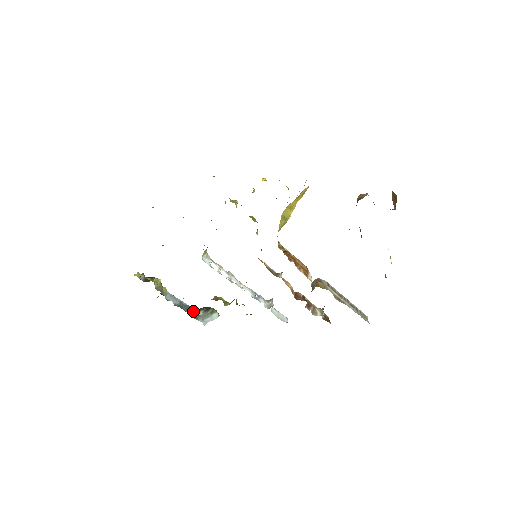
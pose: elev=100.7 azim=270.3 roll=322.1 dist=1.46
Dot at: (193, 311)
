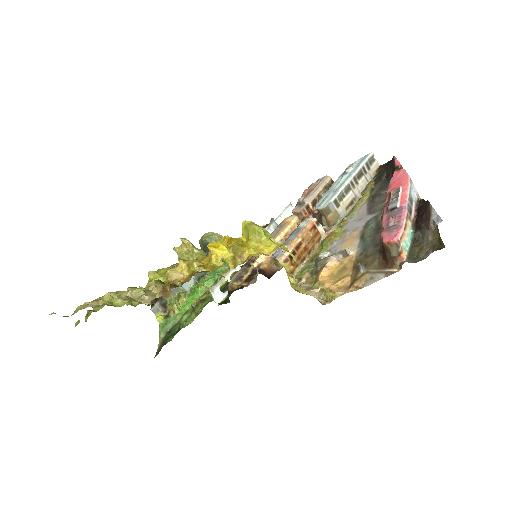
Dot at: occluded
